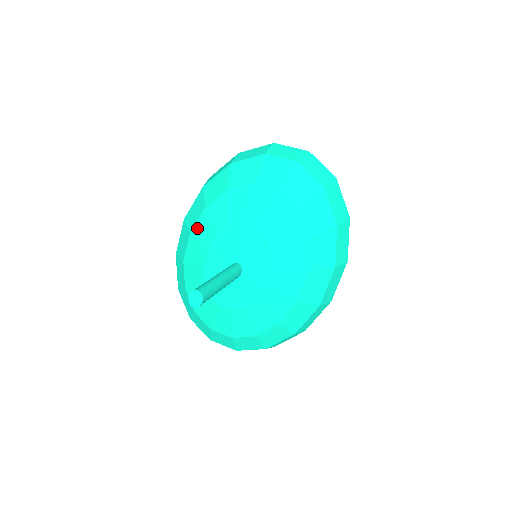
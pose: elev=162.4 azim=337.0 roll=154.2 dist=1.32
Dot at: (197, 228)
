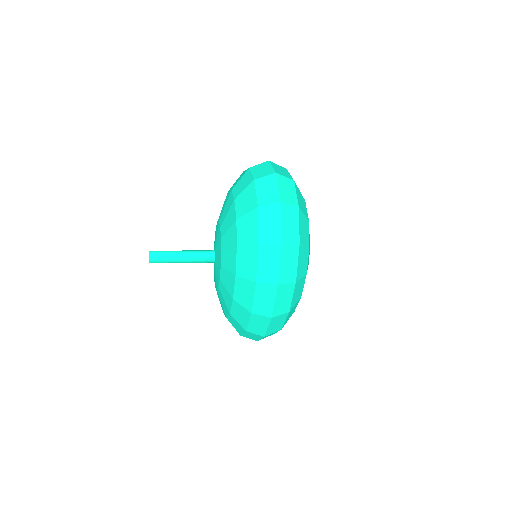
Dot at: occluded
